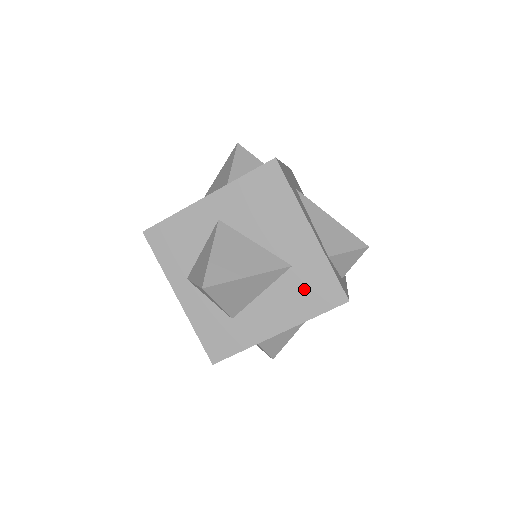
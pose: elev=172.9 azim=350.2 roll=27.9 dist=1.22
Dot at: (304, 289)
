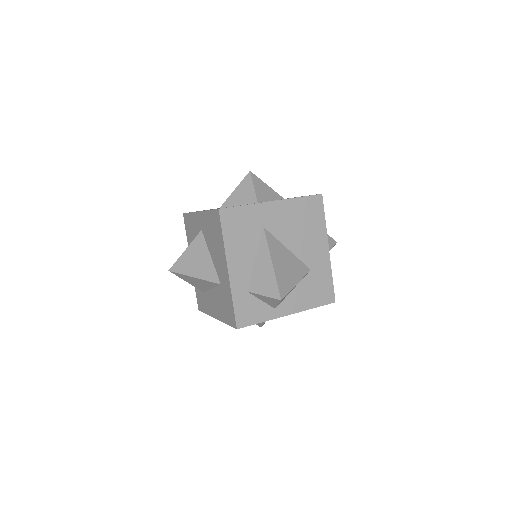
Dot at: (224, 303)
